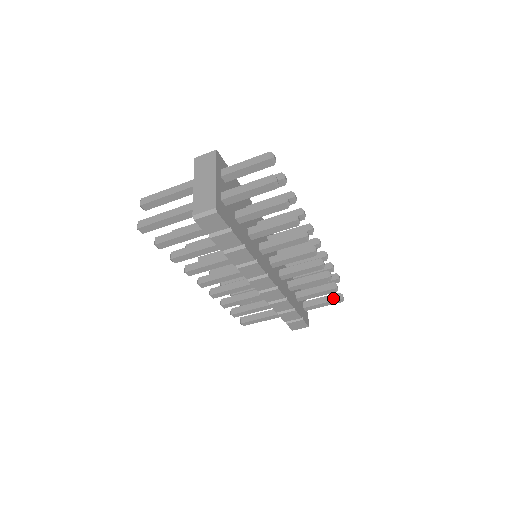
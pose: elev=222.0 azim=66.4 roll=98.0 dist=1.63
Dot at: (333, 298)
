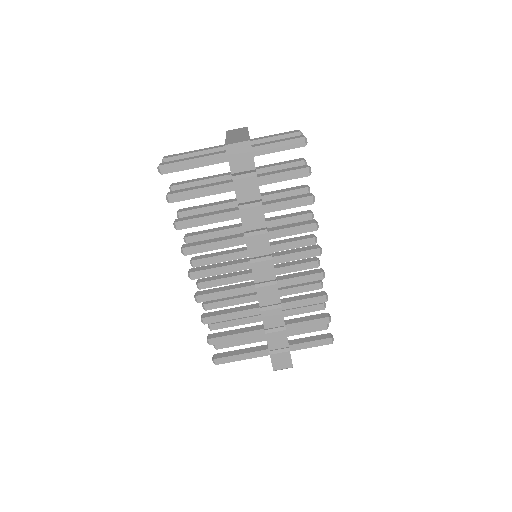
Dot at: (323, 337)
